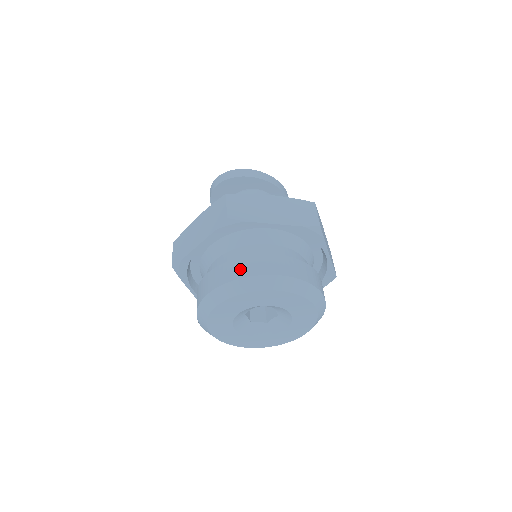
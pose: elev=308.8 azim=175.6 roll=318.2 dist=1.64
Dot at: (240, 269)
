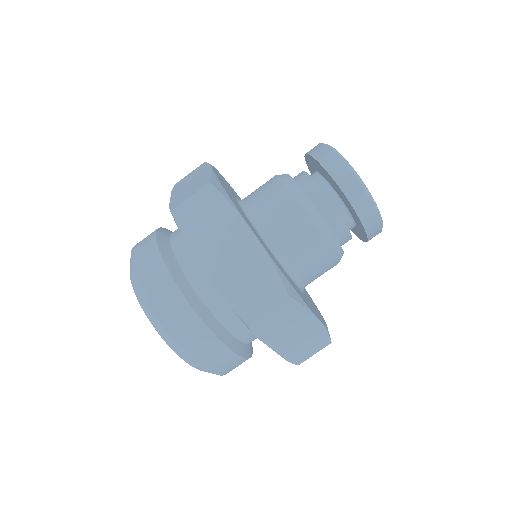
Dot at: (196, 342)
